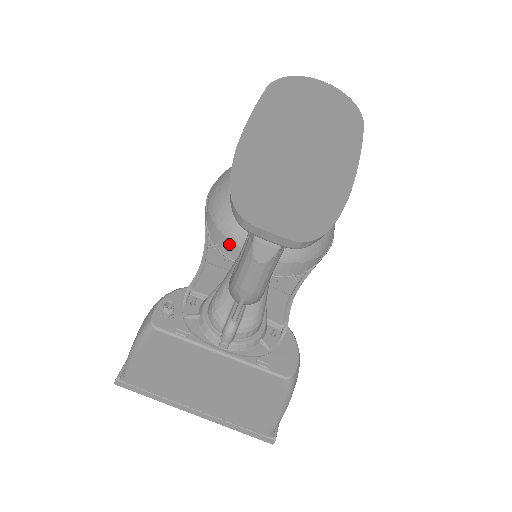
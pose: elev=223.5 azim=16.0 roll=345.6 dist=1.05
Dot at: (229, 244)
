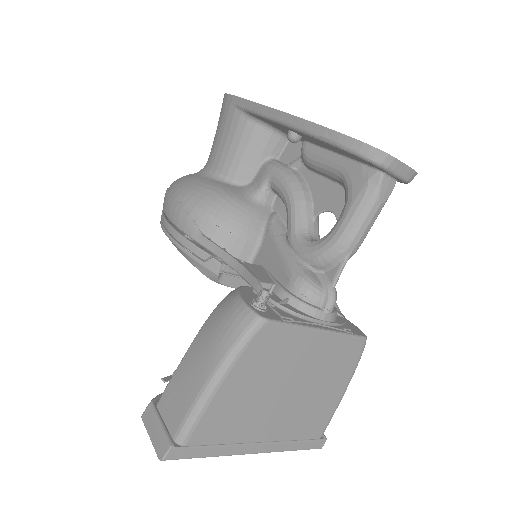
Dot at: (242, 243)
